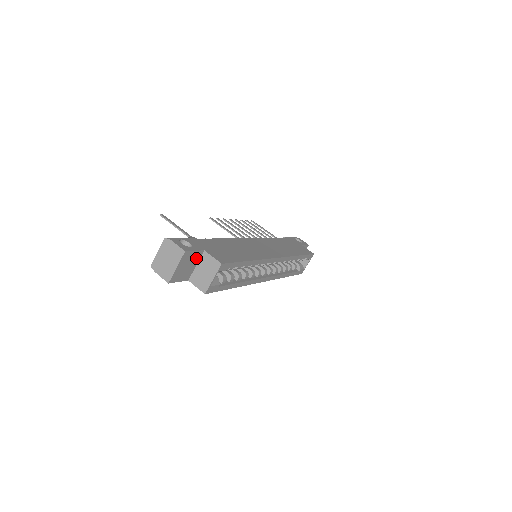
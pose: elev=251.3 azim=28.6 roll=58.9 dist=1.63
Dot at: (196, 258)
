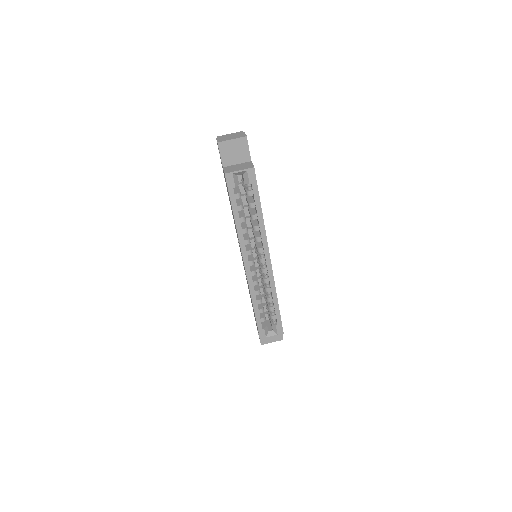
Dot at: (243, 158)
